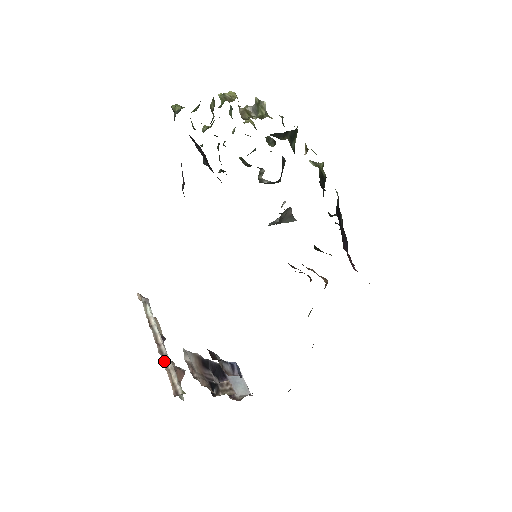
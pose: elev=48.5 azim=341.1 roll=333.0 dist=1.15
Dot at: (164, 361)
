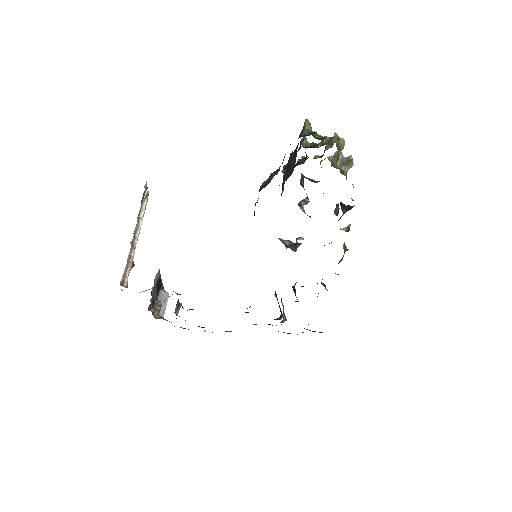
Dot at: (130, 252)
